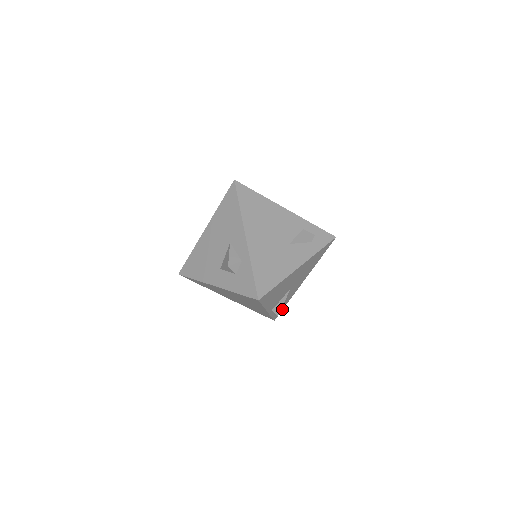
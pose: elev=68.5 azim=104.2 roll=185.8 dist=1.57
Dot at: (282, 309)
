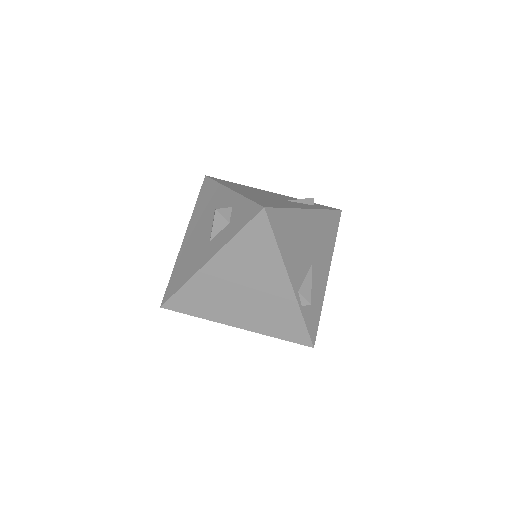
Dot at: (317, 324)
